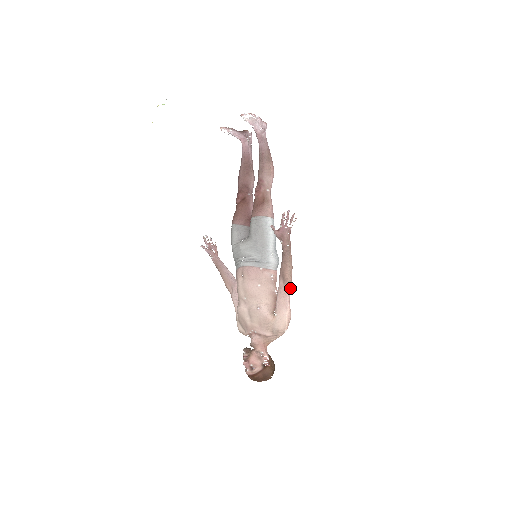
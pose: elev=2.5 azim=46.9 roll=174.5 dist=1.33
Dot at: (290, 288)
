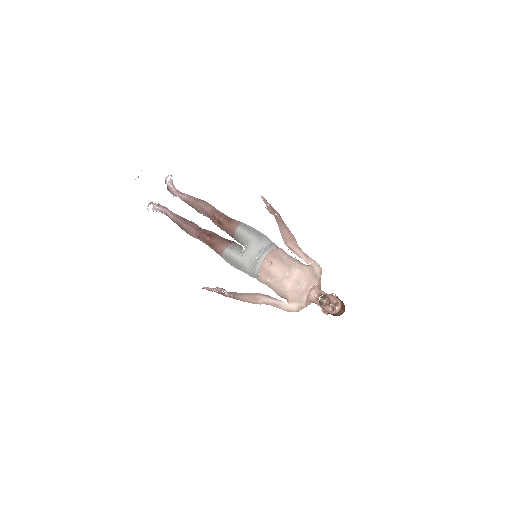
Dot at: occluded
